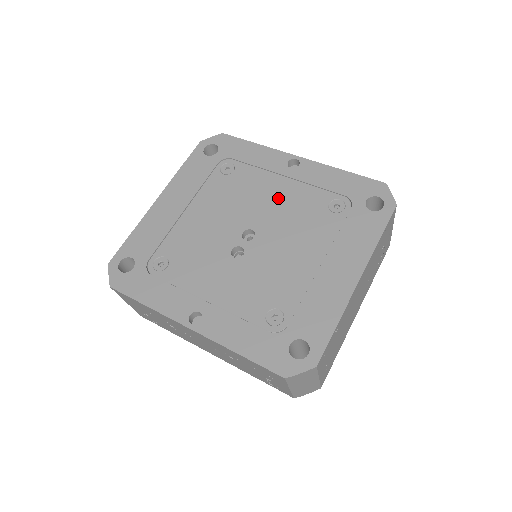
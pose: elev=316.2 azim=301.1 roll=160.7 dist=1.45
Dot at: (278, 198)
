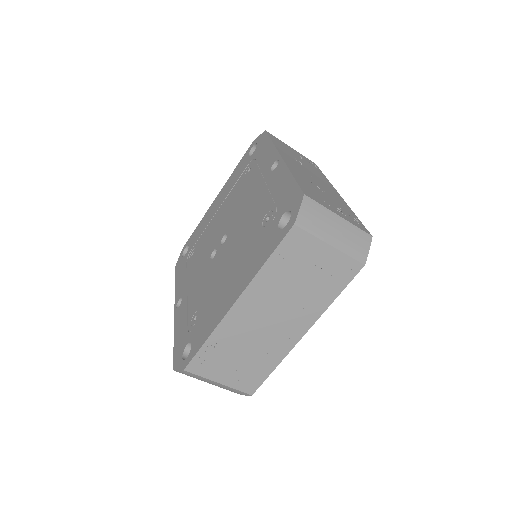
Dot at: (250, 204)
